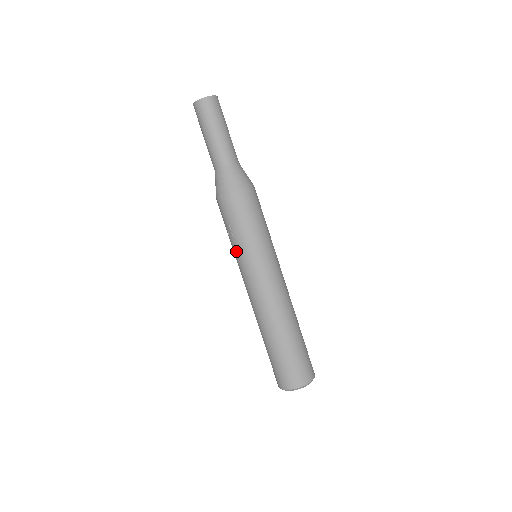
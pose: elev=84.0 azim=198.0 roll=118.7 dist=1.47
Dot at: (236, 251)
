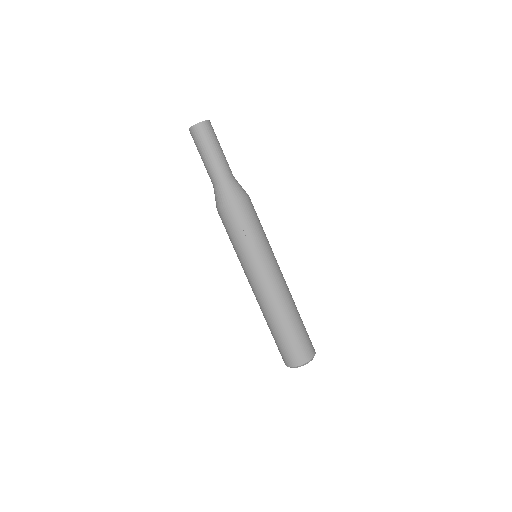
Dot at: (250, 250)
